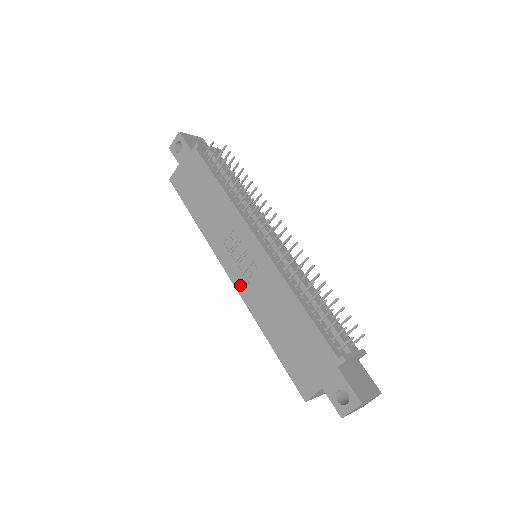
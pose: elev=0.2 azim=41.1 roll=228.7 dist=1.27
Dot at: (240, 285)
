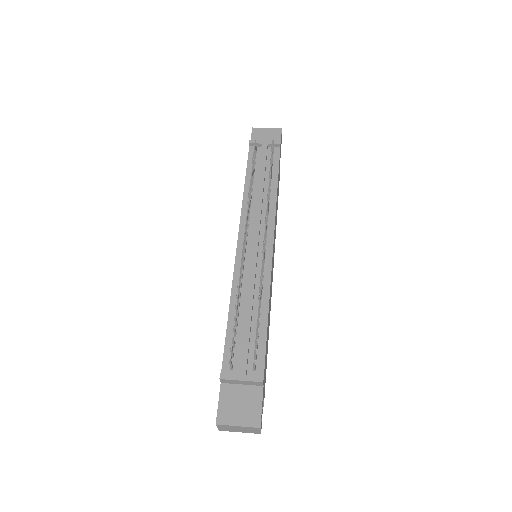
Dot at: occluded
